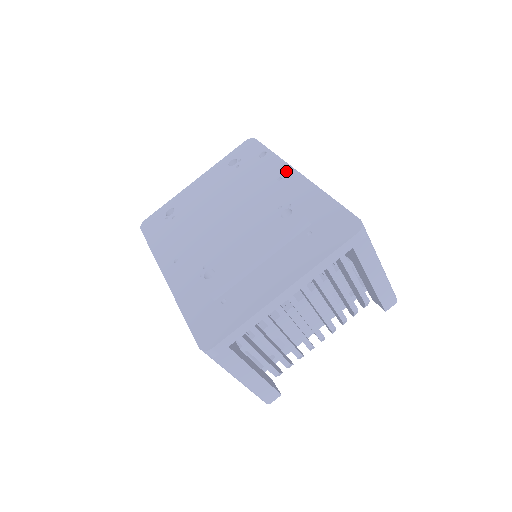
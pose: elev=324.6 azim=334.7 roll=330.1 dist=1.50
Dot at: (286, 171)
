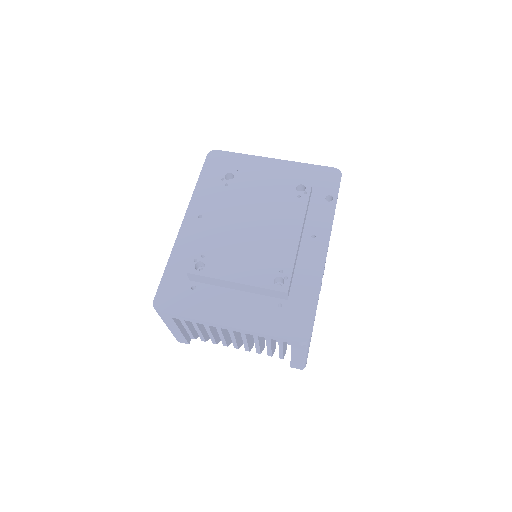
Dot at: (323, 236)
